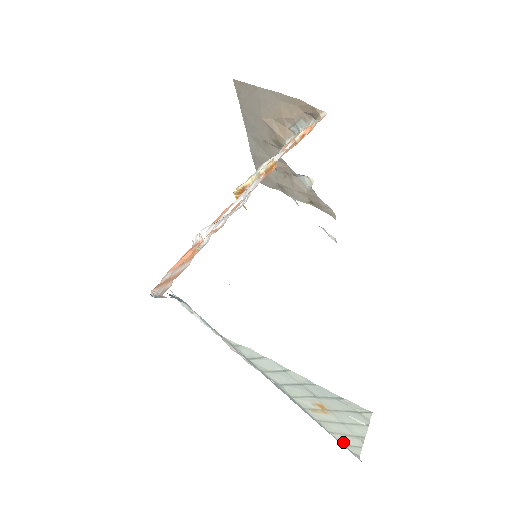
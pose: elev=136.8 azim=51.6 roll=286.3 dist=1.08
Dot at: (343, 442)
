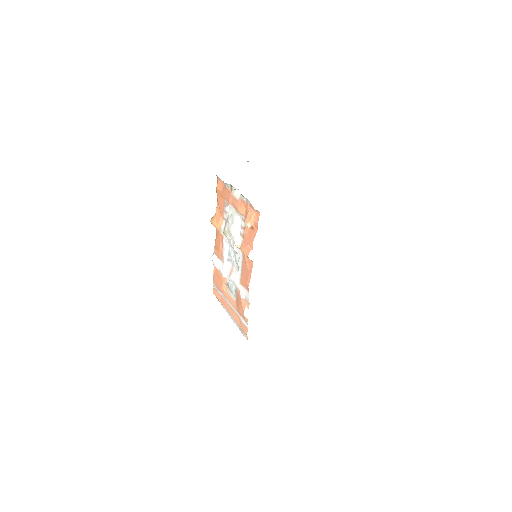
Dot at: occluded
